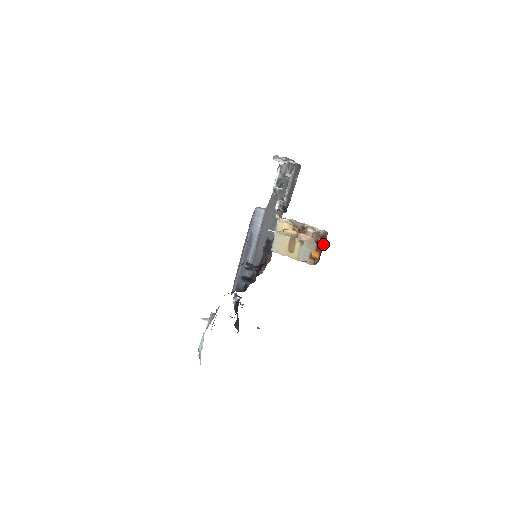
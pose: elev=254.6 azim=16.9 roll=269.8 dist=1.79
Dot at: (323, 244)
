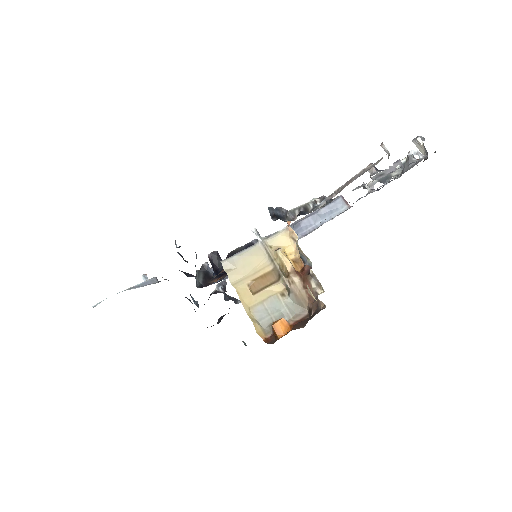
Dot at: (302, 323)
